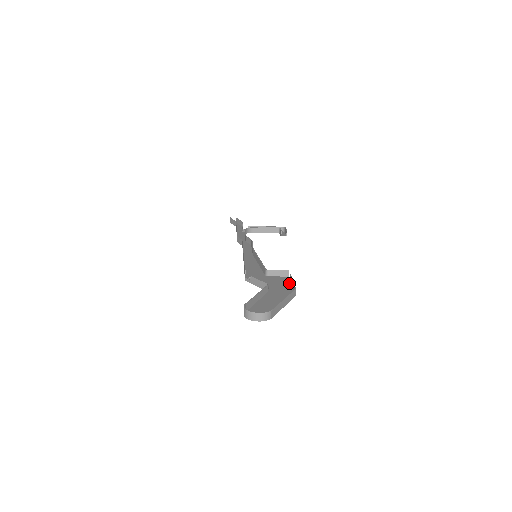
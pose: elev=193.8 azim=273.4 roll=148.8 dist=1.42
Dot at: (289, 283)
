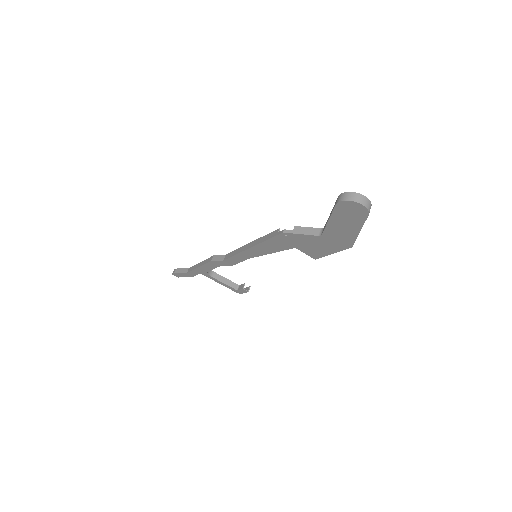
Dot at: (327, 253)
